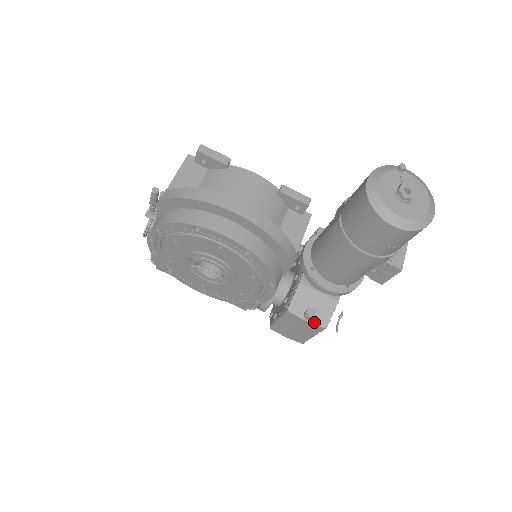
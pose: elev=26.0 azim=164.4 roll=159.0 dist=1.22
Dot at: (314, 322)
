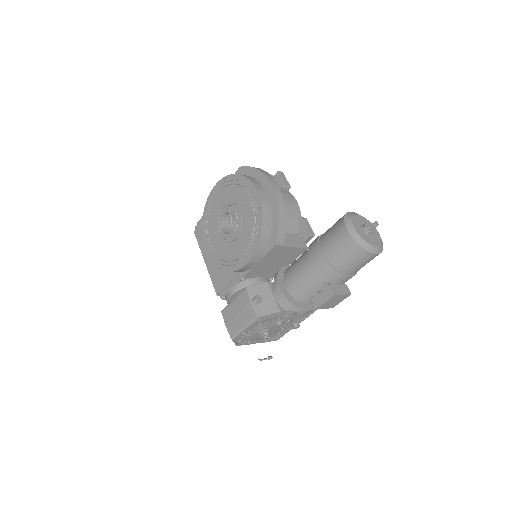
Dot at: (255, 307)
